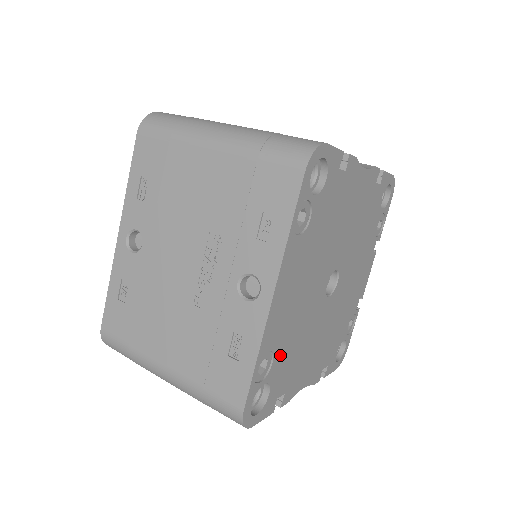
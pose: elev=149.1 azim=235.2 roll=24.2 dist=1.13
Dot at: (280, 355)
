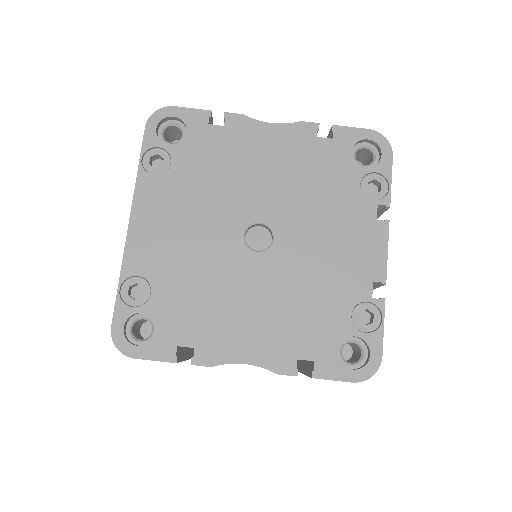
Dot at: (165, 290)
